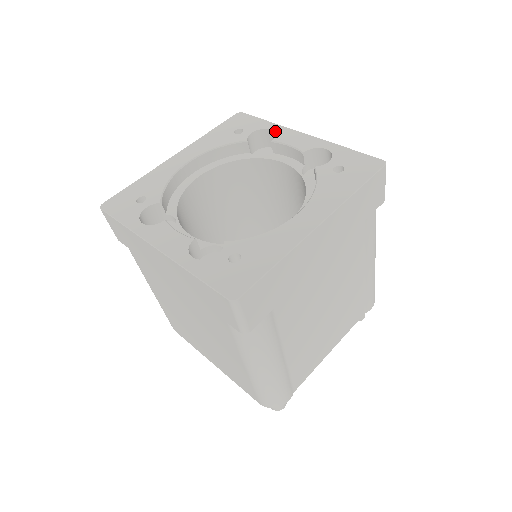
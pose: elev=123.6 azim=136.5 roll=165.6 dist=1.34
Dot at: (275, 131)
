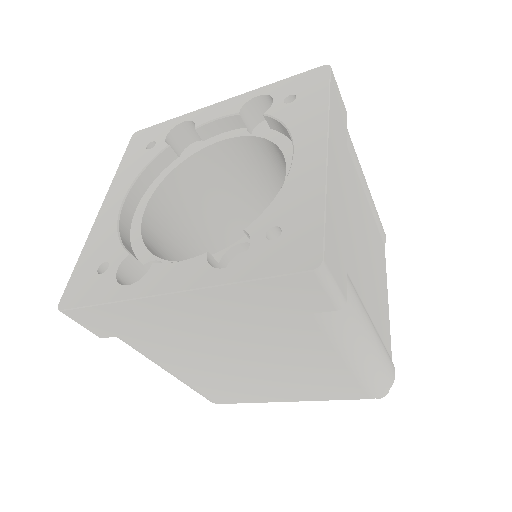
Dot at: (189, 120)
